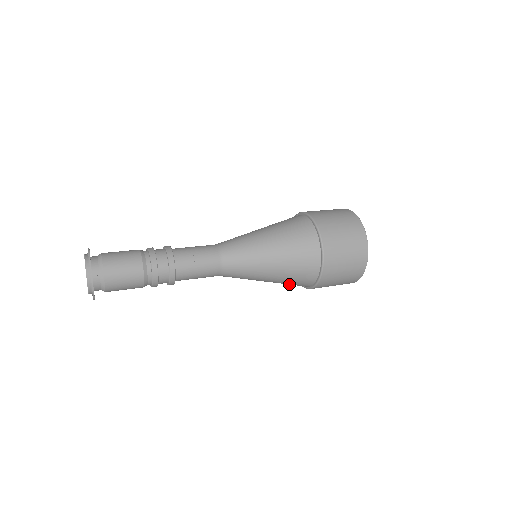
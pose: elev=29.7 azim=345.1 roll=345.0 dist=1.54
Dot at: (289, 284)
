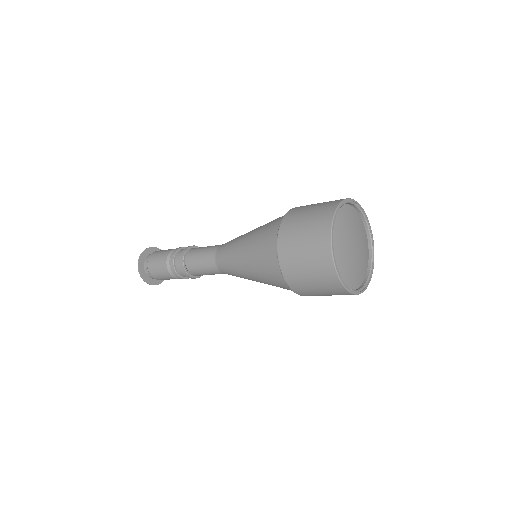
Dot at: occluded
